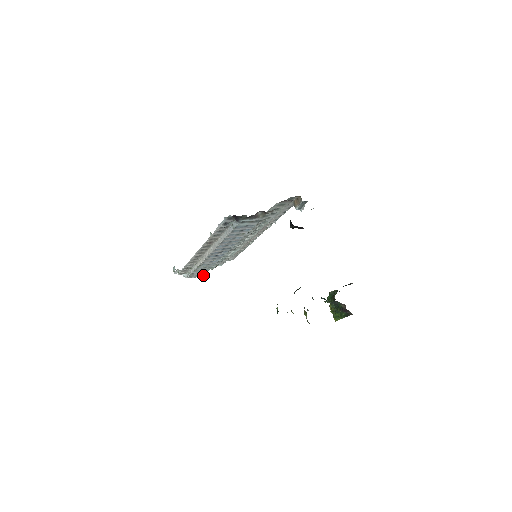
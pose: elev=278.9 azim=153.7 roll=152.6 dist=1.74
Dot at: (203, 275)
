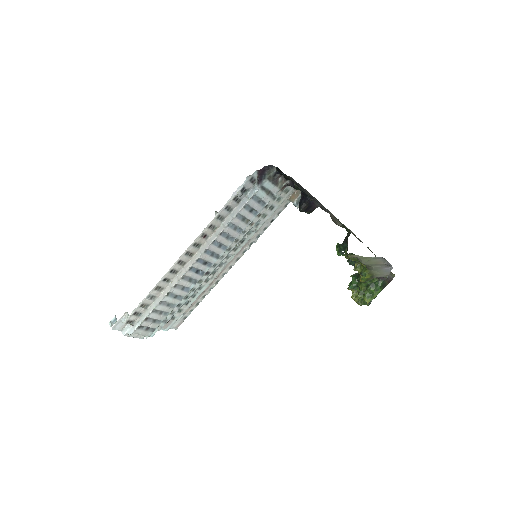
Dot at: (151, 333)
